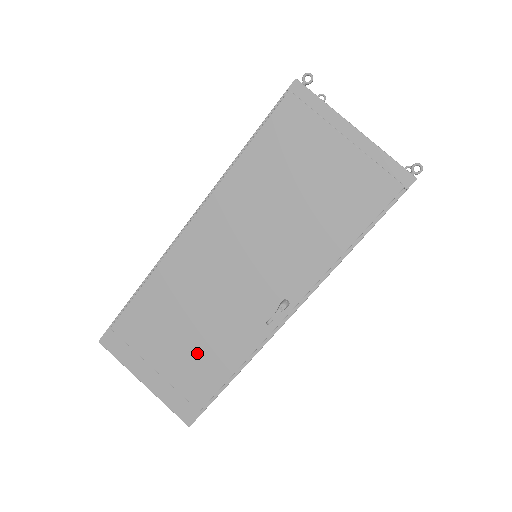
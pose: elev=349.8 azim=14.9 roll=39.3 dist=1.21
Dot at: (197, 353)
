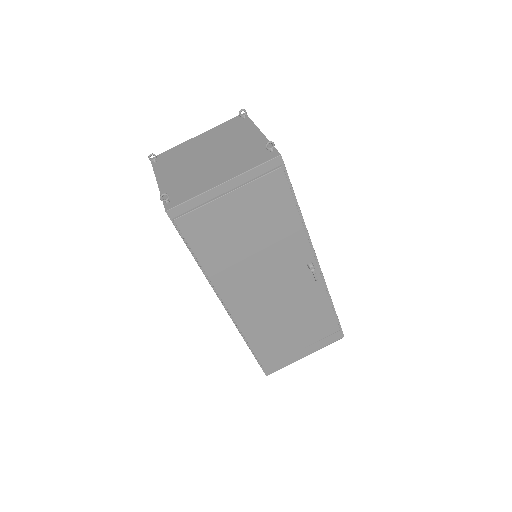
Dot at: (307, 323)
